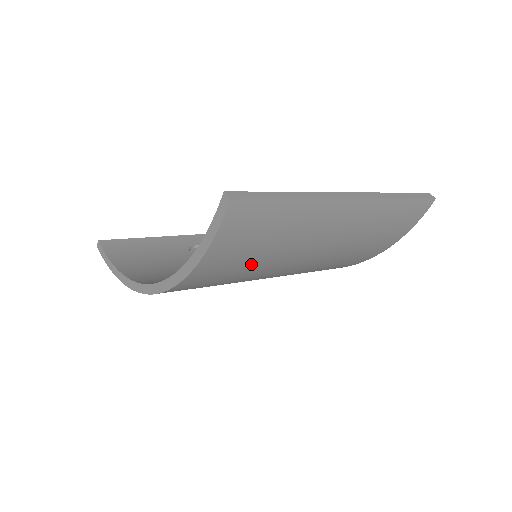
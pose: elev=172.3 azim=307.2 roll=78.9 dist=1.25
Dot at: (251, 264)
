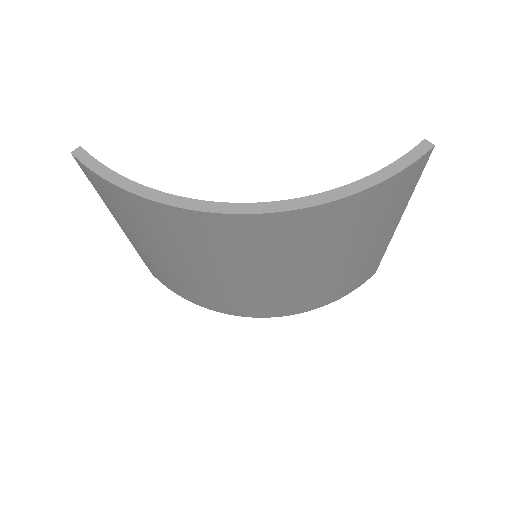
Dot at: (345, 231)
